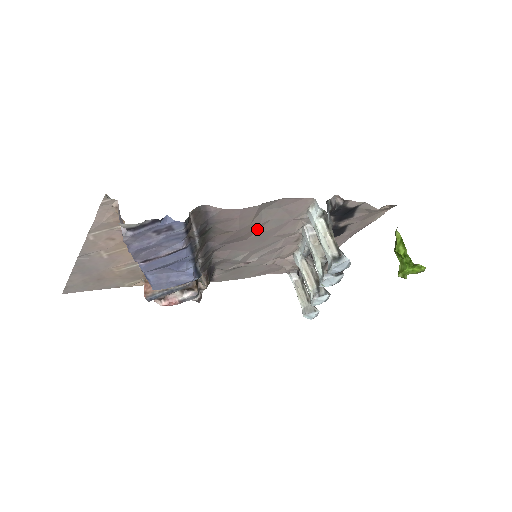
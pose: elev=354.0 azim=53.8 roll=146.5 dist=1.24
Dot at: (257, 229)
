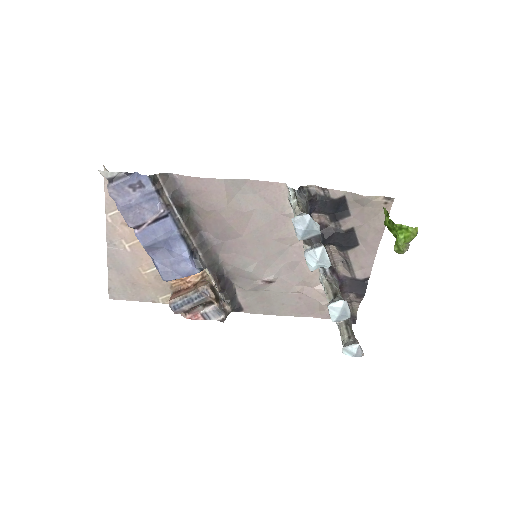
Dot at: (246, 222)
